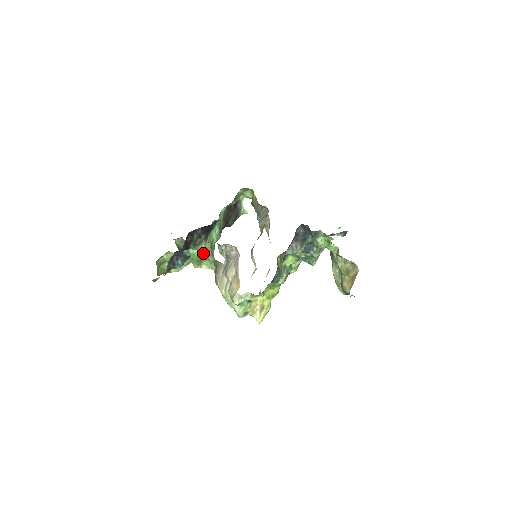
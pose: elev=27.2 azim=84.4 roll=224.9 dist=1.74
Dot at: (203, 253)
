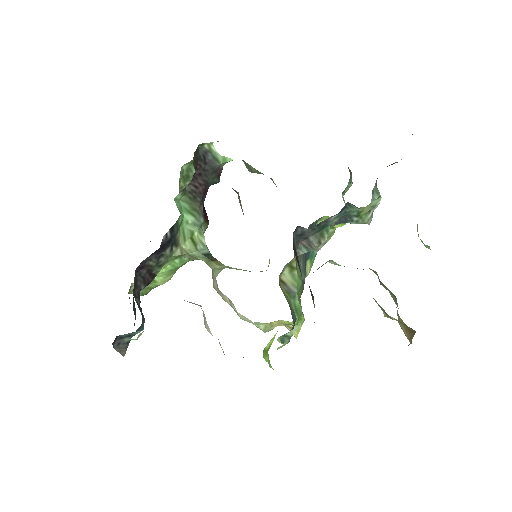
Dot at: (186, 256)
